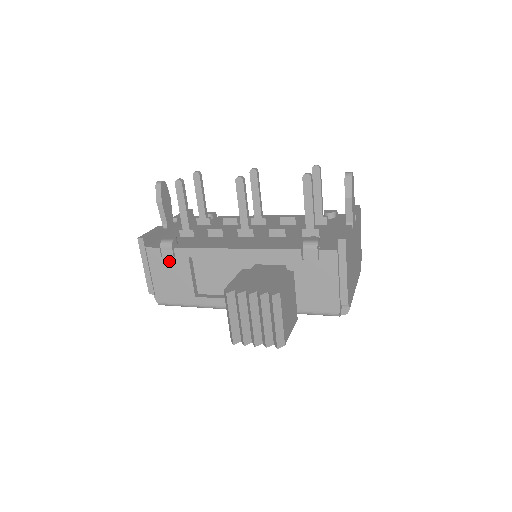
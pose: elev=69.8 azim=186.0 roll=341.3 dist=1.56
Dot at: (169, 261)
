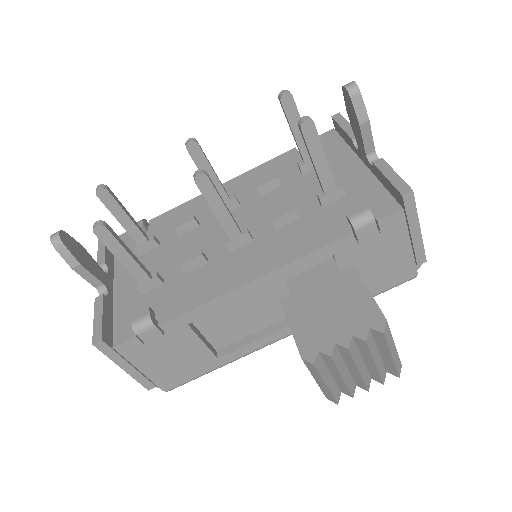
Dot at: (159, 343)
